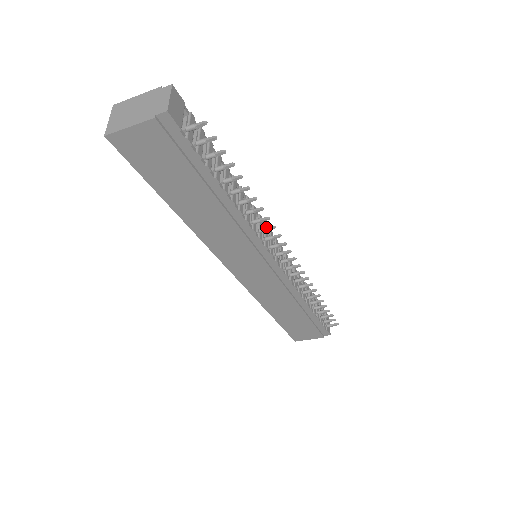
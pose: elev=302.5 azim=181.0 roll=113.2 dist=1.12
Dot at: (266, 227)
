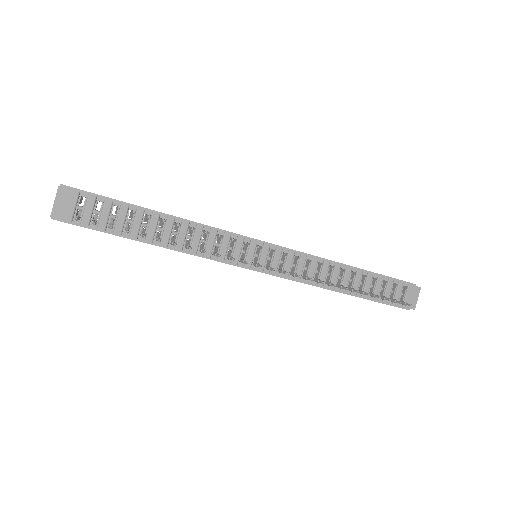
Dot at: (216, 253)
